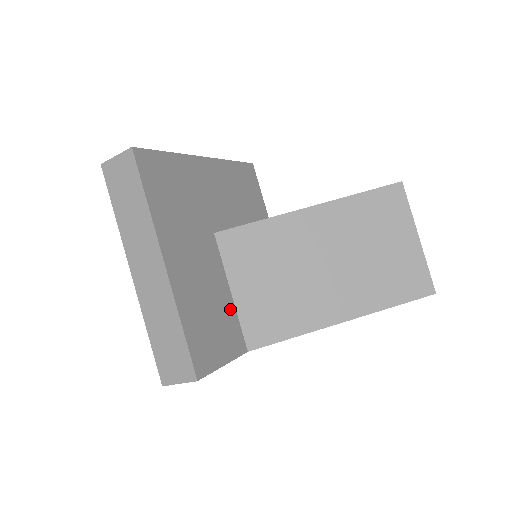
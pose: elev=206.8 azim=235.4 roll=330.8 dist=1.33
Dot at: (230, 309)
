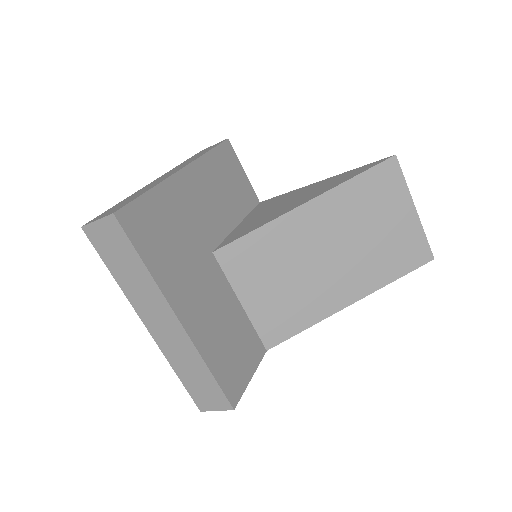
Dot at: (244, 321)
